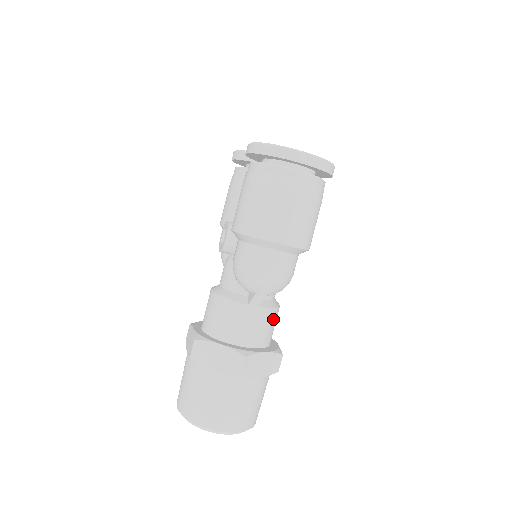
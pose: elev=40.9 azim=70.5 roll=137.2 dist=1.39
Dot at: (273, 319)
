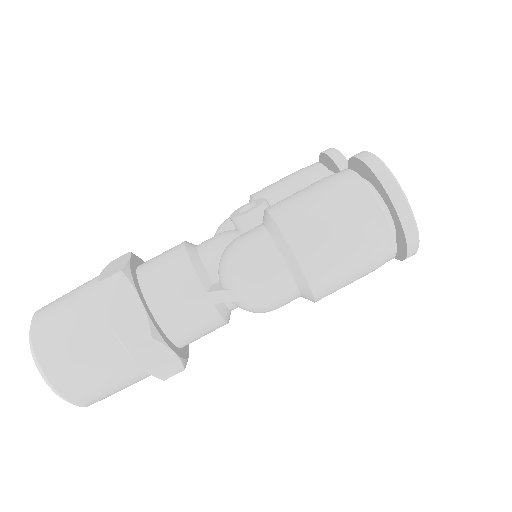
Dot at: (212, 328)
